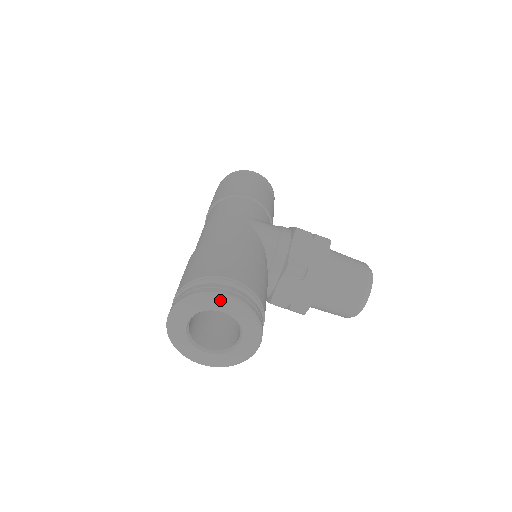
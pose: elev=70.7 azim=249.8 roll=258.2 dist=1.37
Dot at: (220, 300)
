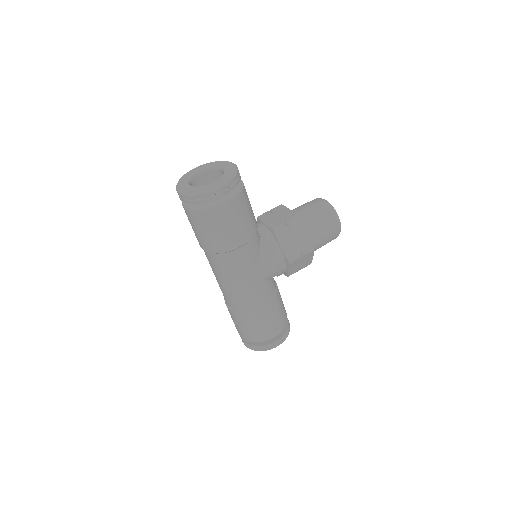
Dot at: (193, 170)
